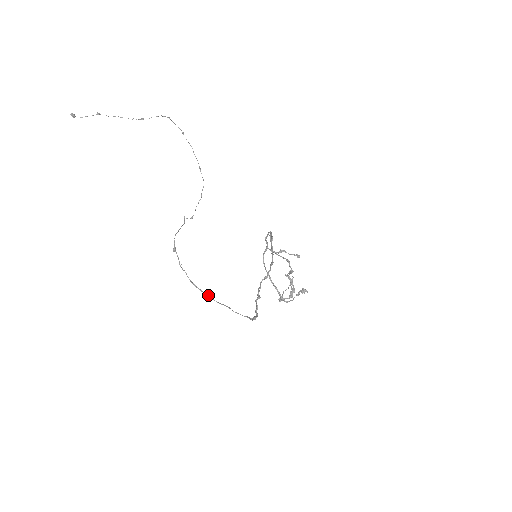
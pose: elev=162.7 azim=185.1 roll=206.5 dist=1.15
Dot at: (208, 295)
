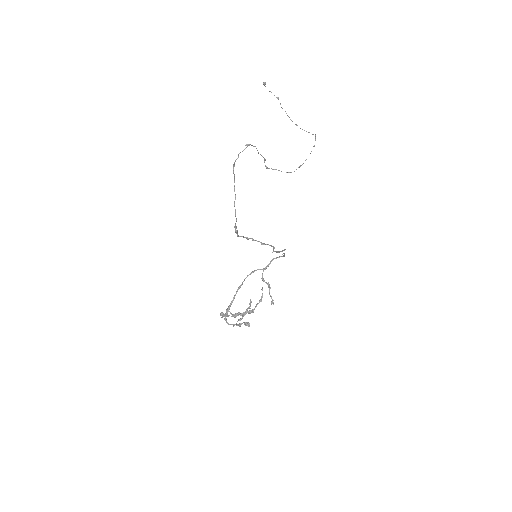
Dot at: occluded
